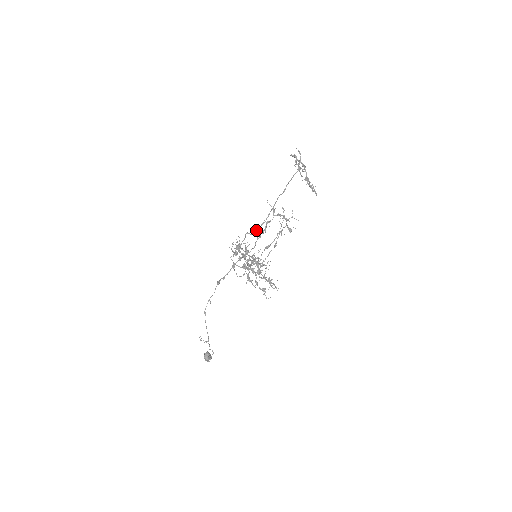
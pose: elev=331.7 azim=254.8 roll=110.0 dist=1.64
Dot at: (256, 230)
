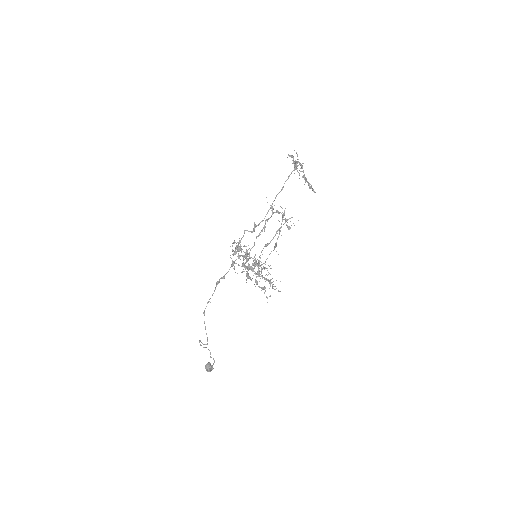
Dot at: (255, 227)
